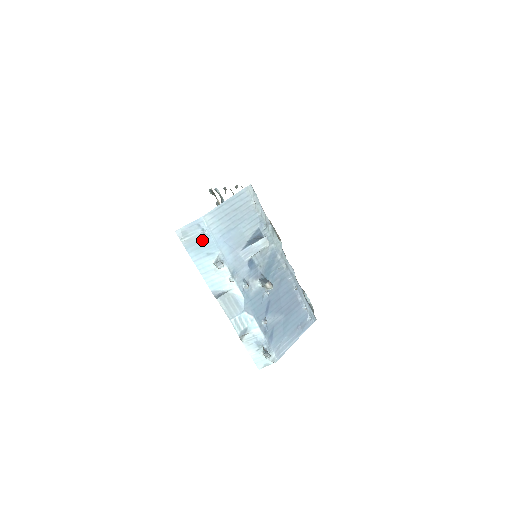
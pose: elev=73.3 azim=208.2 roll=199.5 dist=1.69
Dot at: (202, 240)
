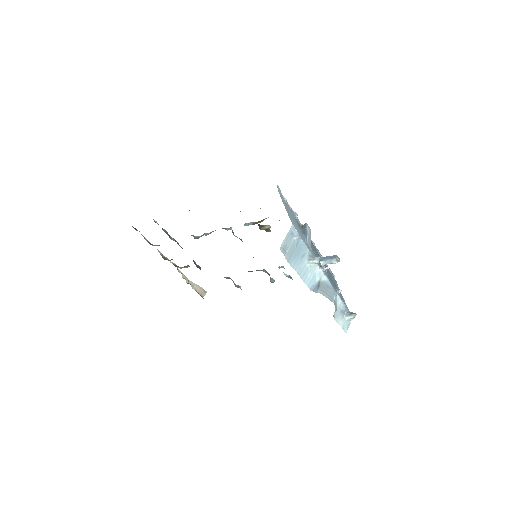
Dot at: (296, 246)
